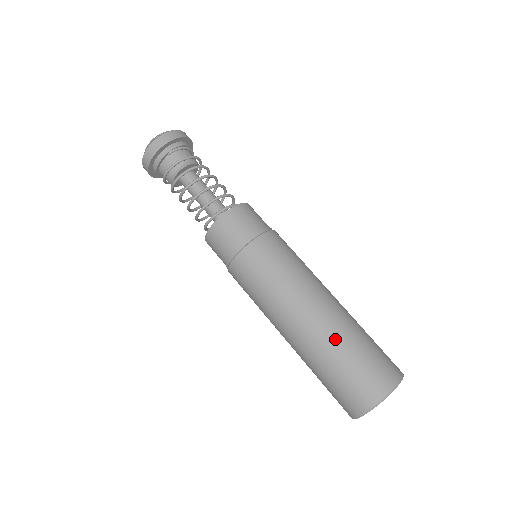
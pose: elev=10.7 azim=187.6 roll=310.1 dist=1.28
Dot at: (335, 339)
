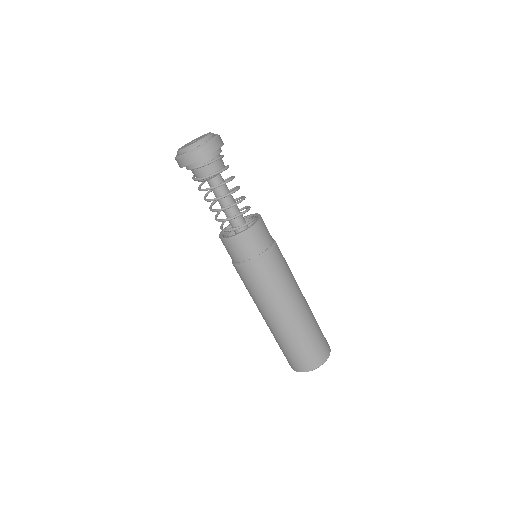
Dot at: (279, 338)
